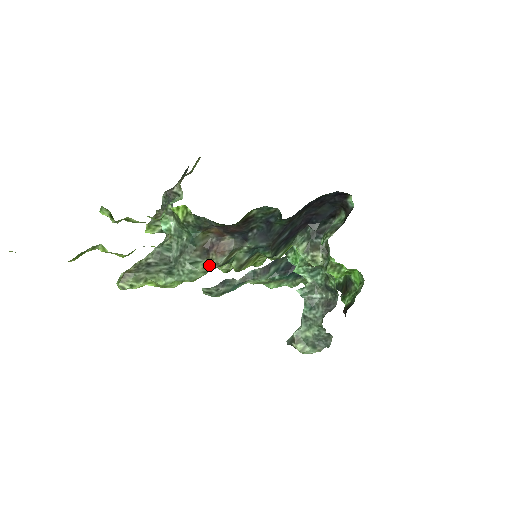
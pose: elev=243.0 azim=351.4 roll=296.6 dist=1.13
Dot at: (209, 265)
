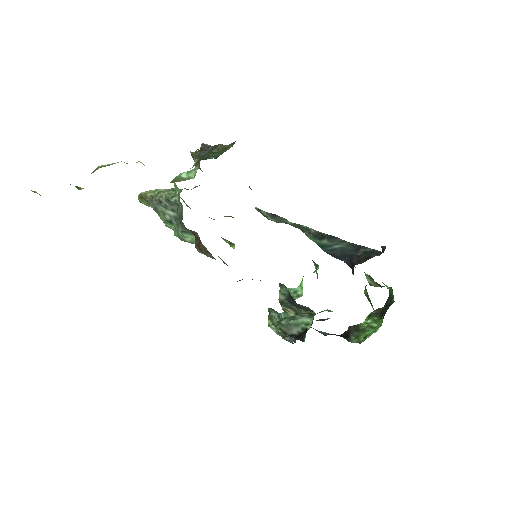
Dot at: (195, 244)
